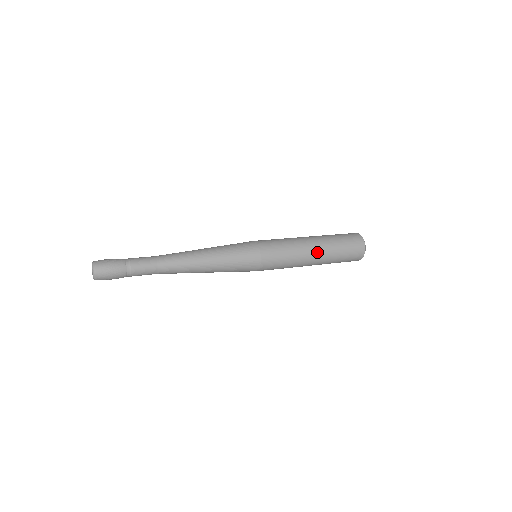
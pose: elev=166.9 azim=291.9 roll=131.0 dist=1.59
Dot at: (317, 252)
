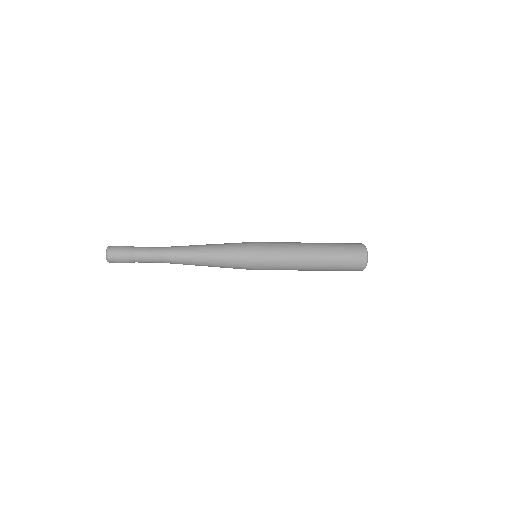
Dot at: (315, 256)
